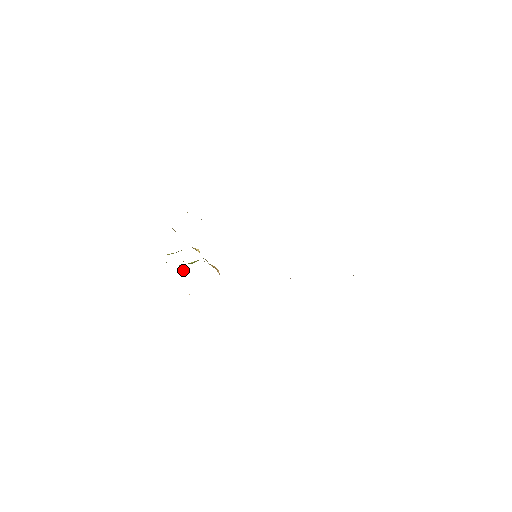
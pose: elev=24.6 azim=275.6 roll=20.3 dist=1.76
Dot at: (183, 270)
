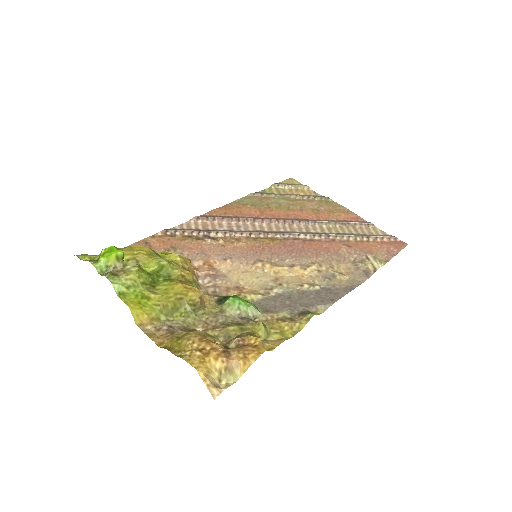
Dot at: (123, 259)
